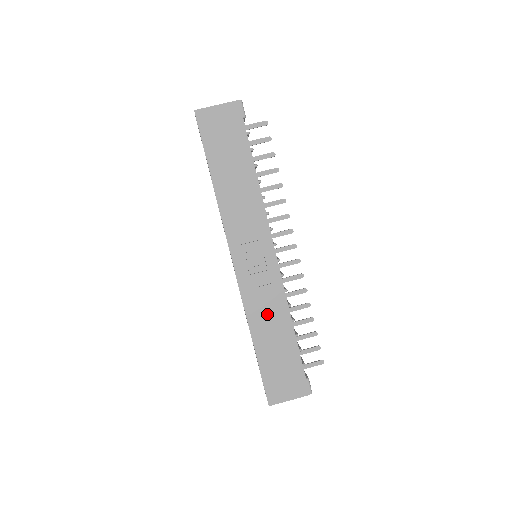
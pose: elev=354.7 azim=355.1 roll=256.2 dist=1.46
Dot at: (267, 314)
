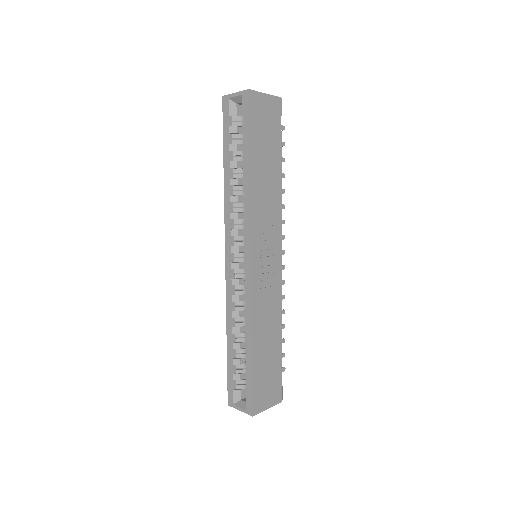
Dot at: (266, 317)
